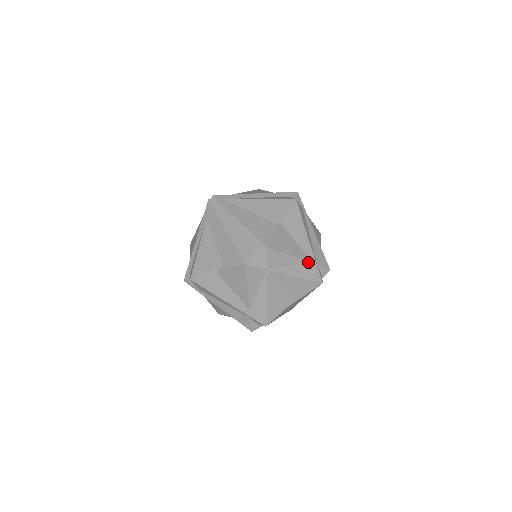
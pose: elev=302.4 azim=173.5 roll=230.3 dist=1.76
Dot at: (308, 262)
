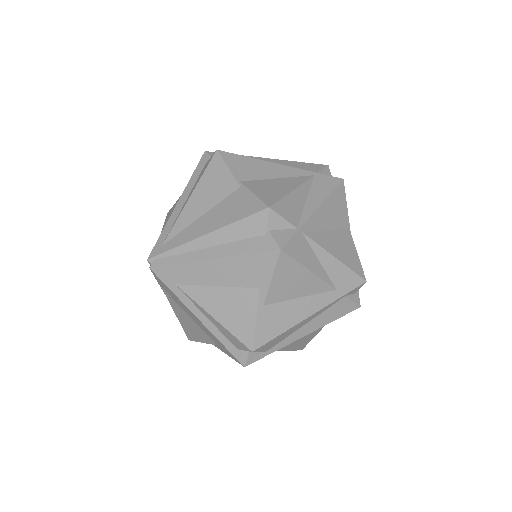
Dot at: (309, 179)
